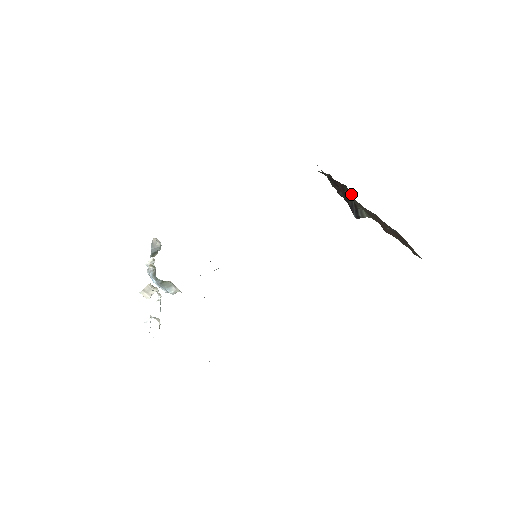
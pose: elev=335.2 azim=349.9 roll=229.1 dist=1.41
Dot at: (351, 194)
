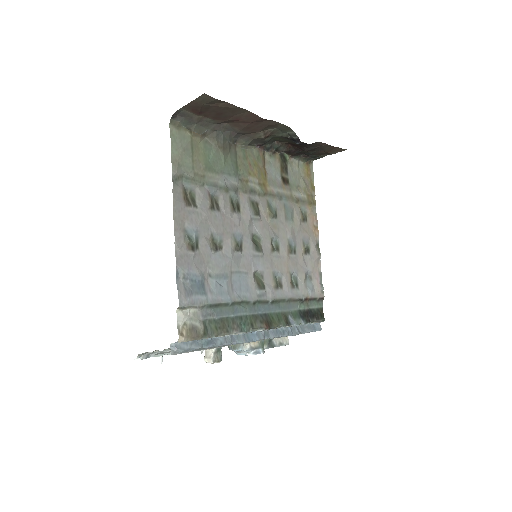
Dot at: (282, 139)
